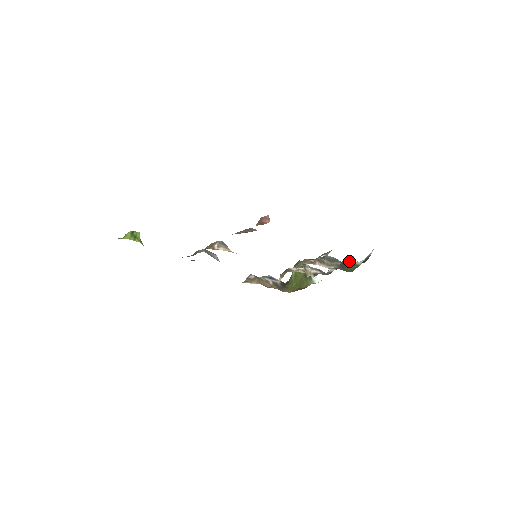
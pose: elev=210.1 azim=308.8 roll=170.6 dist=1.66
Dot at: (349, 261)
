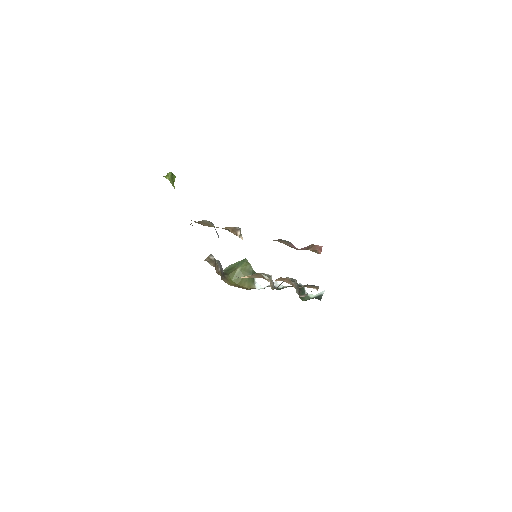
Dot at: (302, 289)
